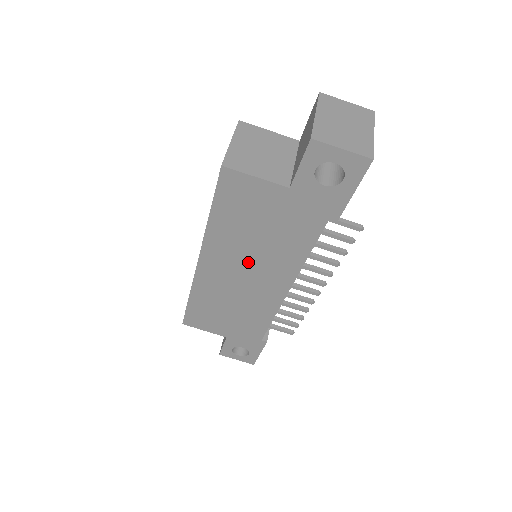
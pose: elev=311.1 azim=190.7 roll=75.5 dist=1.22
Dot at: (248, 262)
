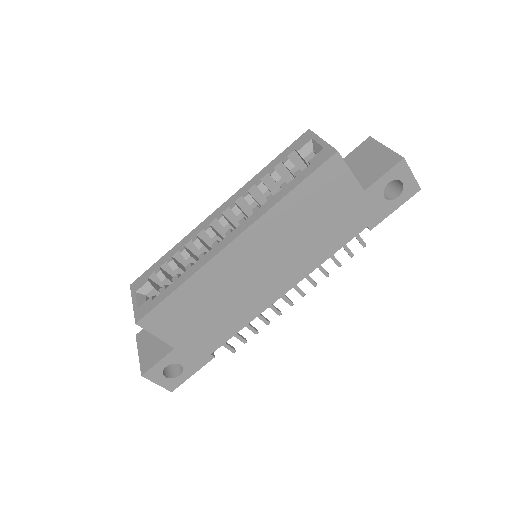
Dot at: (279, 253)
